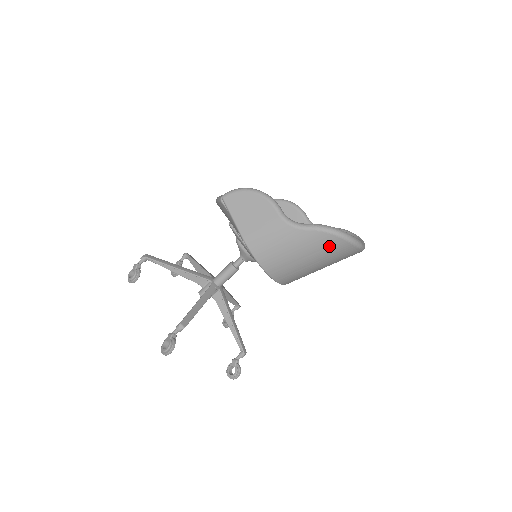
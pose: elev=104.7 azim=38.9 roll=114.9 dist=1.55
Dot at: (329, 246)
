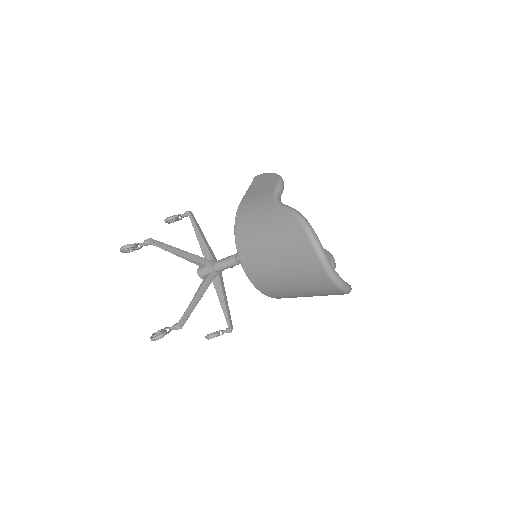
Dot at: (291, 234)
